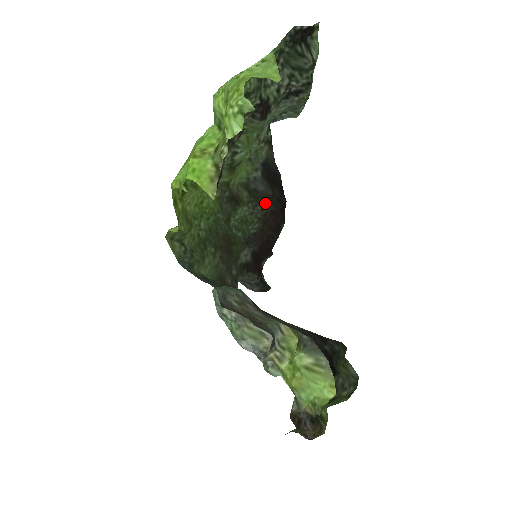
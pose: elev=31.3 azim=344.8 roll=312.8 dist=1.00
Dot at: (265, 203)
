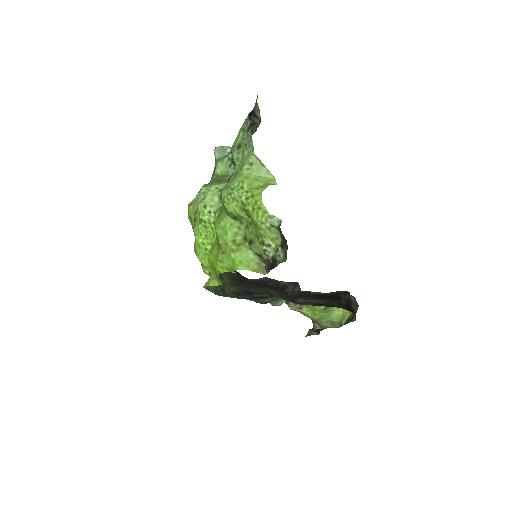
Dot at: occluded
